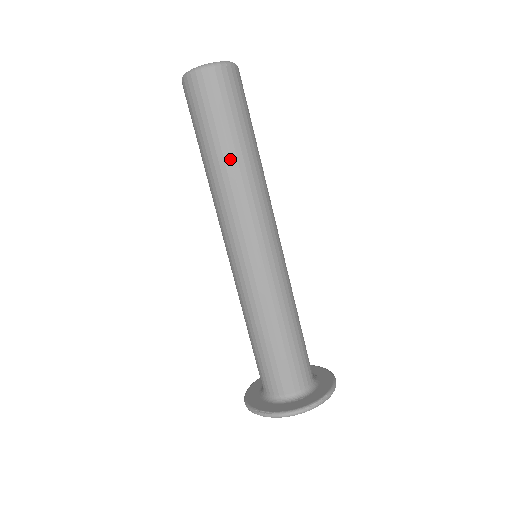
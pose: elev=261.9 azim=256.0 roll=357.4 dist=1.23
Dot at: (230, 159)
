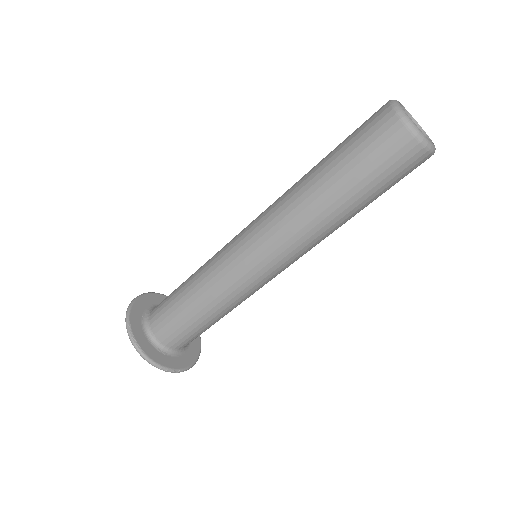
Dot at: (331, 204)
